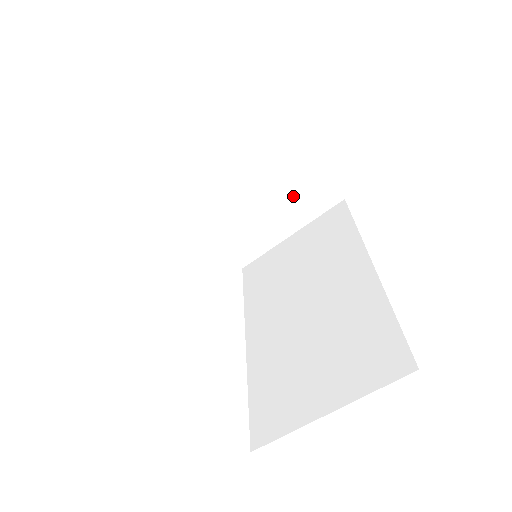
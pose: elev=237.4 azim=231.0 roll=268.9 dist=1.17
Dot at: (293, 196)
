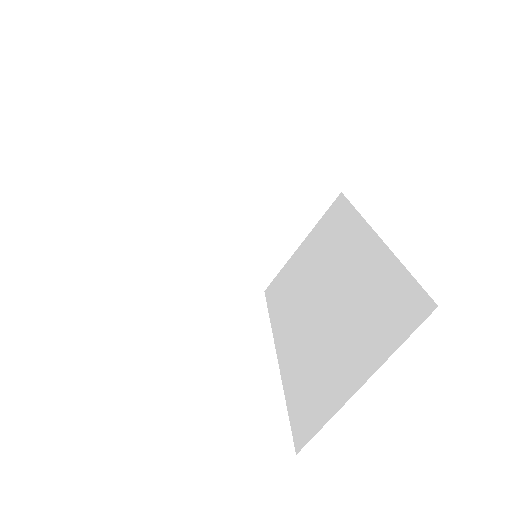
Dot at: (290, 203)
